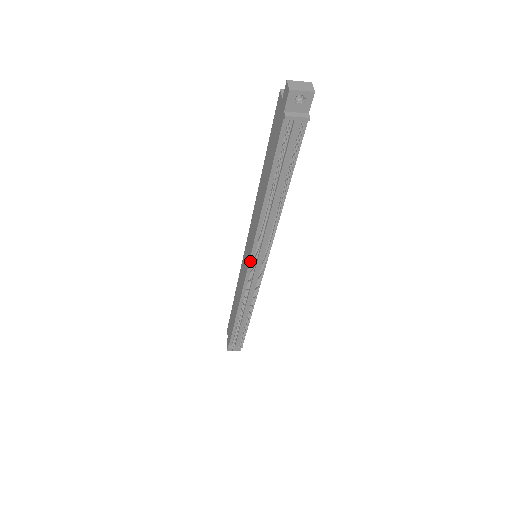
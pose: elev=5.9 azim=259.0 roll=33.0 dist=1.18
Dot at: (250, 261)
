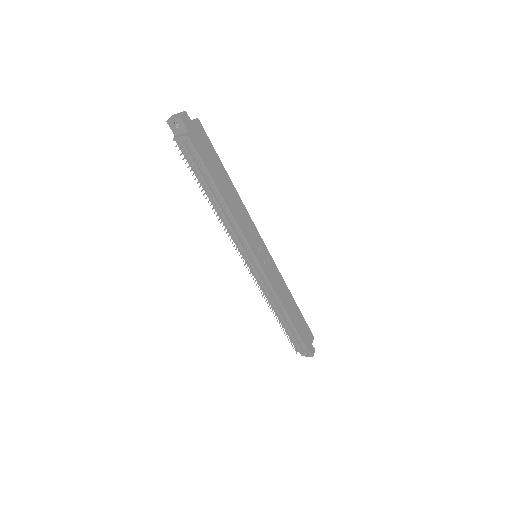
Dot at: (245, 259)
